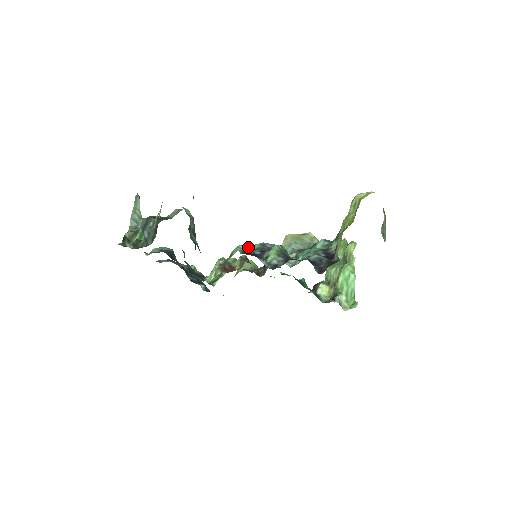
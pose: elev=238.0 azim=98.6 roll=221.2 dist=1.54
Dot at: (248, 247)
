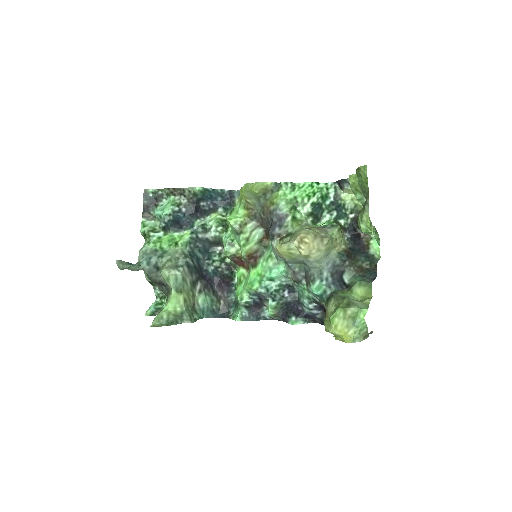
Dot at: (246, 287)
